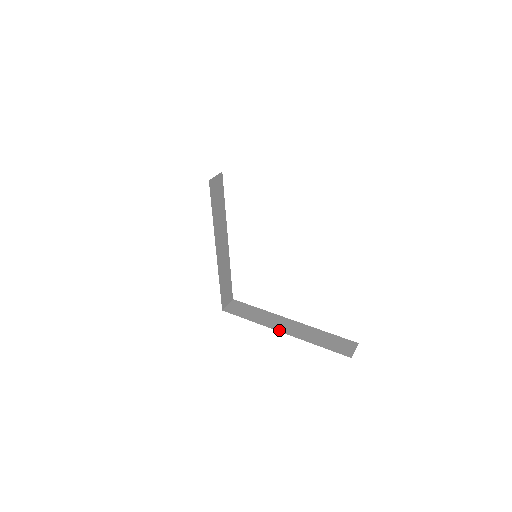
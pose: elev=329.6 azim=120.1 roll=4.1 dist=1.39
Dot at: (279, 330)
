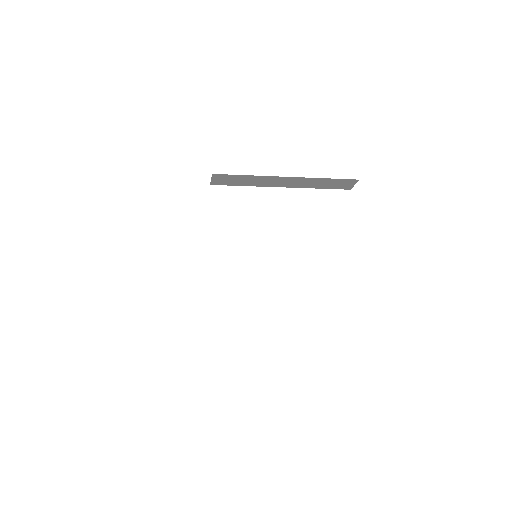
Dot at: occluded
